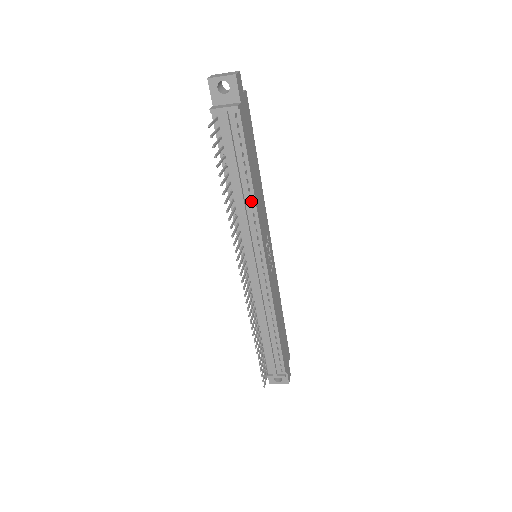
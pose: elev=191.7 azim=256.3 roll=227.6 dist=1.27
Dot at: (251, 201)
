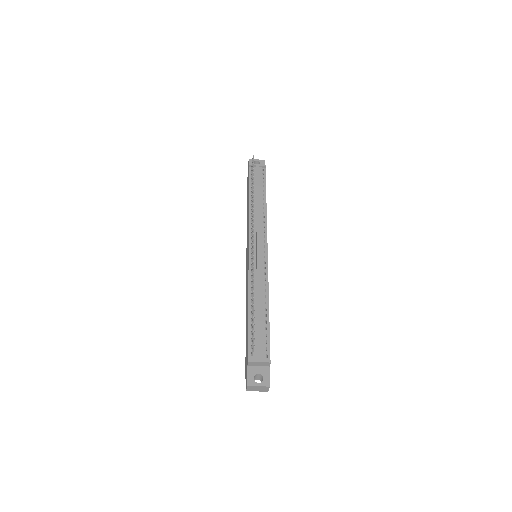
Dot at: (264, 210)
